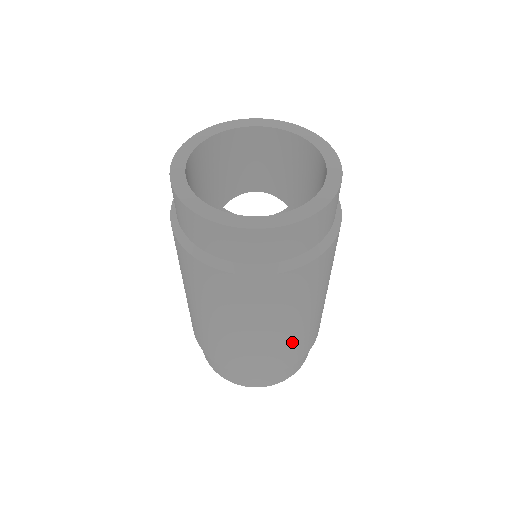
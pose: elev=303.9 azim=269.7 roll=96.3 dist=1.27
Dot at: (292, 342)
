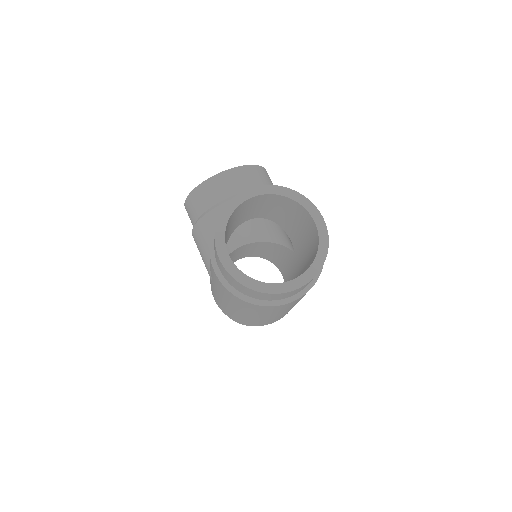
Dot at: occluded
